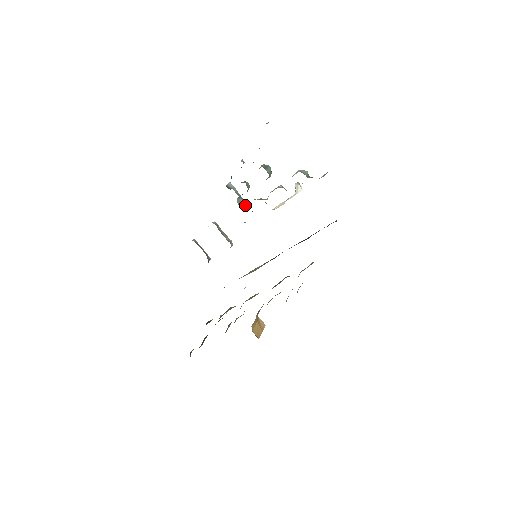
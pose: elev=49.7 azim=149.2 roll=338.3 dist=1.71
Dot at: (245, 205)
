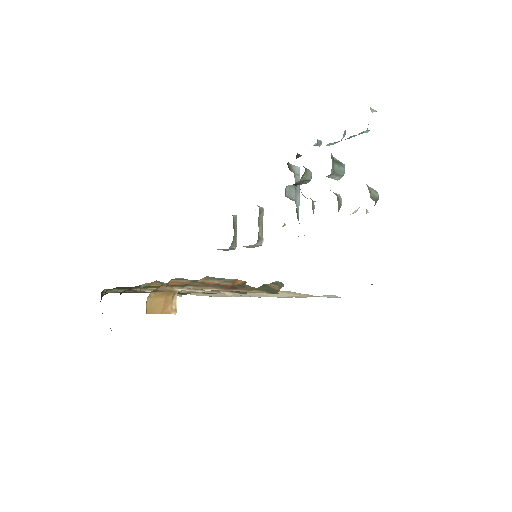
Dot at: (294, 199)
